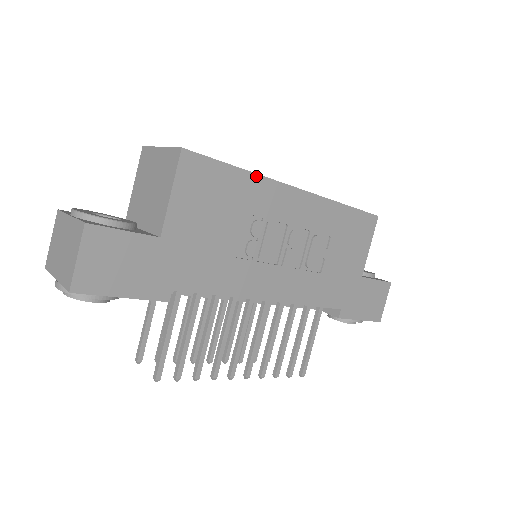
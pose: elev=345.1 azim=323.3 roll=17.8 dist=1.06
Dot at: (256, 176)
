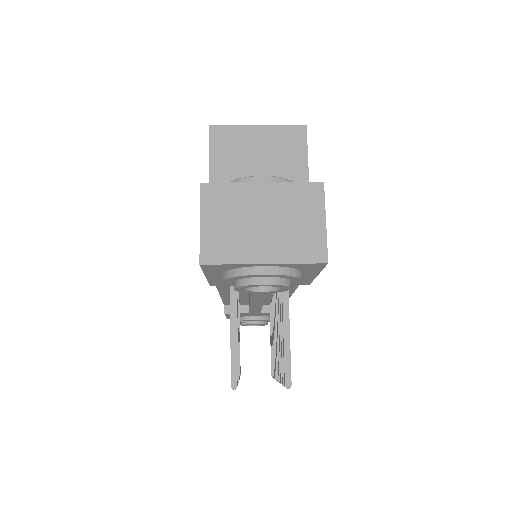
Dot at: occluded
